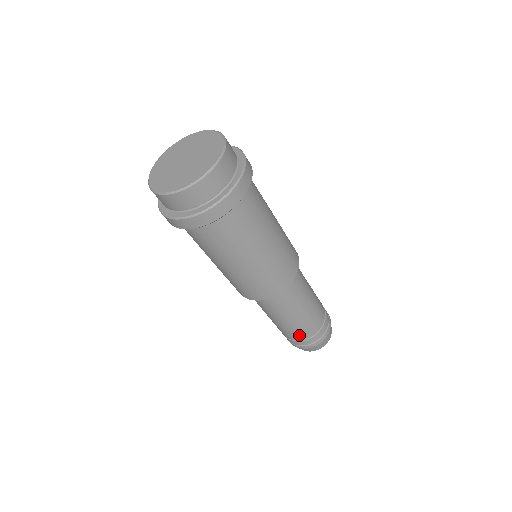
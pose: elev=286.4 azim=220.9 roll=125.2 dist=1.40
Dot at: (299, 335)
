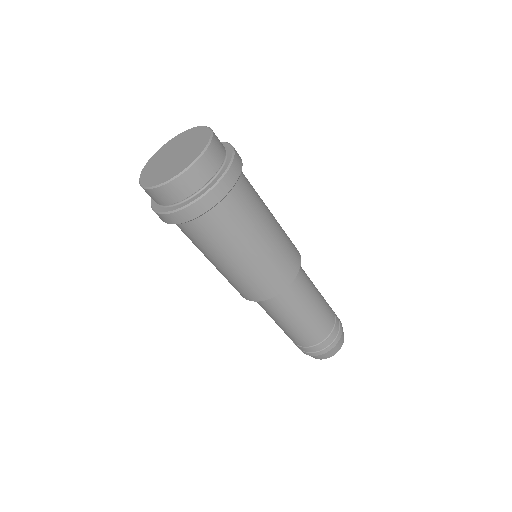
Dot at: (321, 332)
